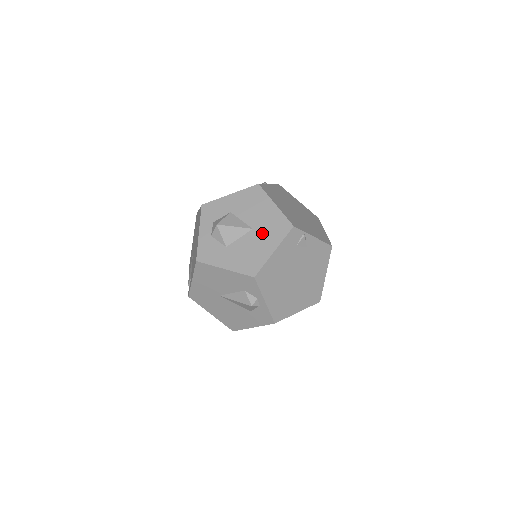
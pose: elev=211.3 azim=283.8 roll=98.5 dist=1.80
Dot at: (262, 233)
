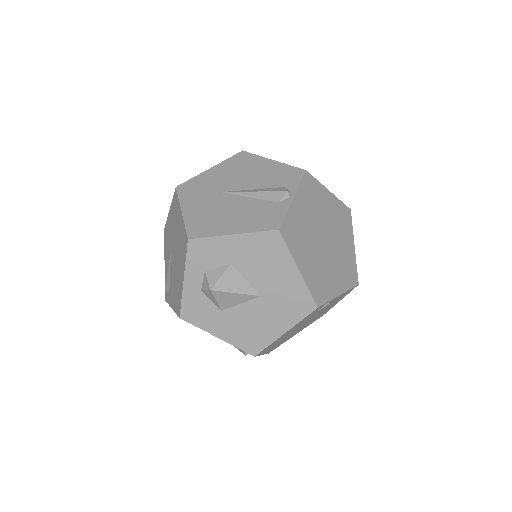
Dot at: (273, 306)
